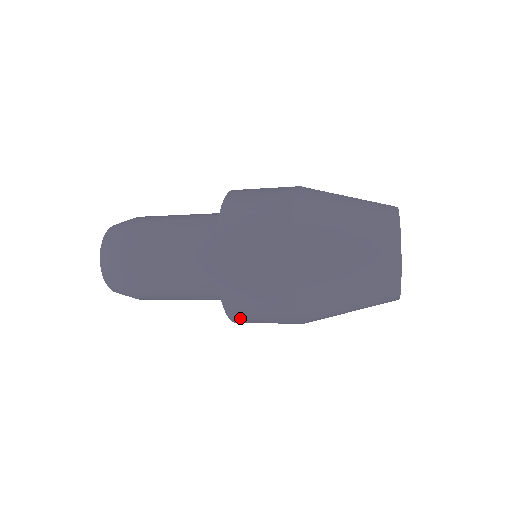
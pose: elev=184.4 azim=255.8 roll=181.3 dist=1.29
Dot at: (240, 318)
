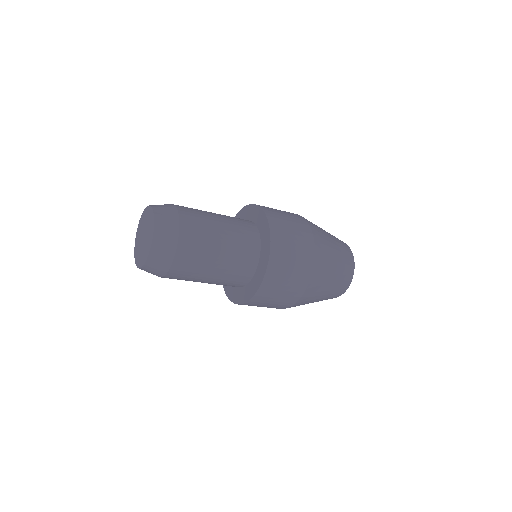
Dot at: occluded
